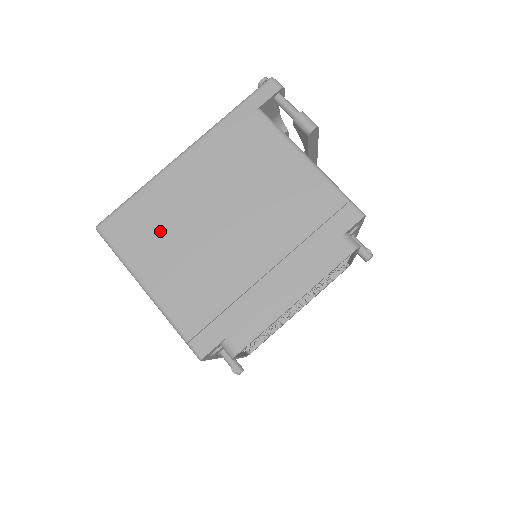
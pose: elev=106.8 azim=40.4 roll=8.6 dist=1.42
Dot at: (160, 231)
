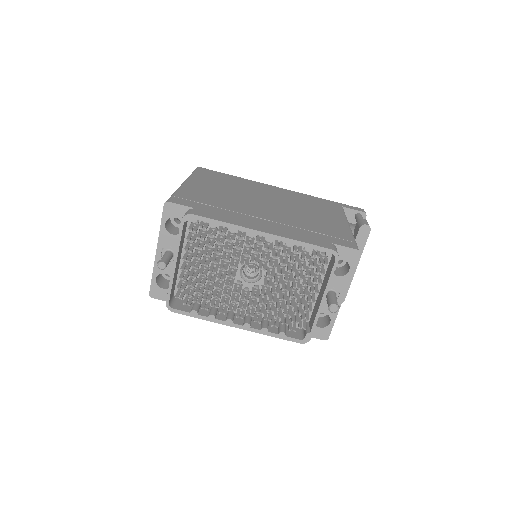
Dot at: (227, 183)
